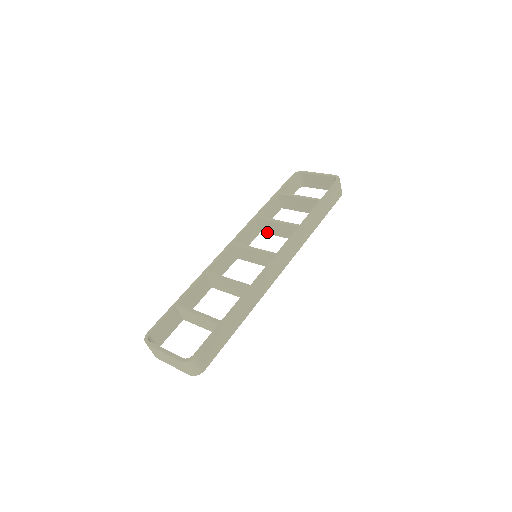
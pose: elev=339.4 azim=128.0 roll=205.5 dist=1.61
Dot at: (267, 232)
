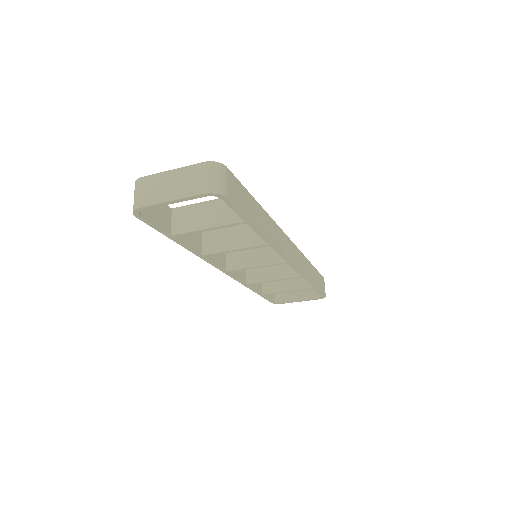
Dot at: (255, 280)
